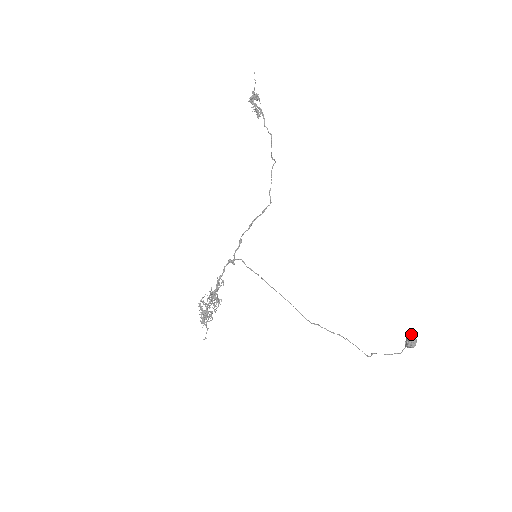
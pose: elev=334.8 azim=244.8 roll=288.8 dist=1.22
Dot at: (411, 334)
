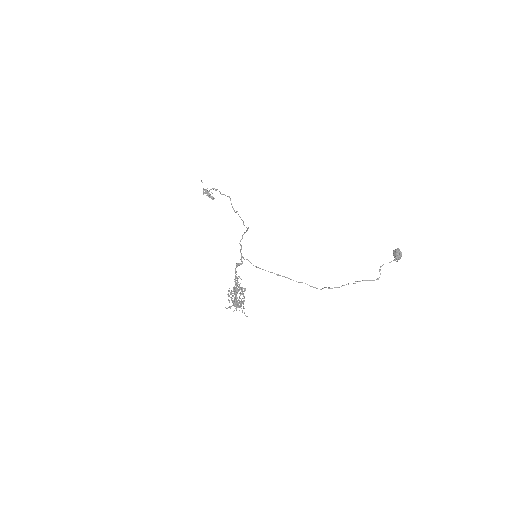
Dot at: (394, 250)
